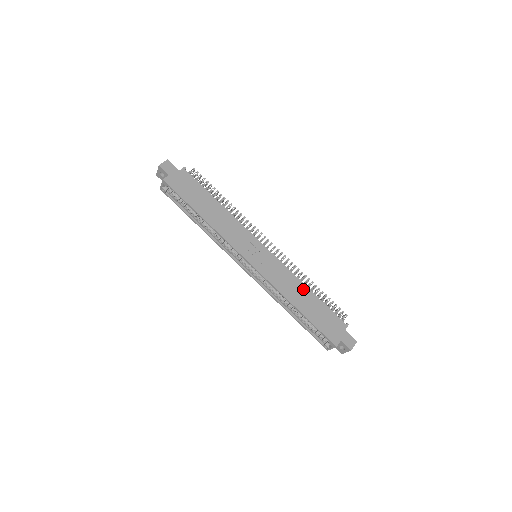
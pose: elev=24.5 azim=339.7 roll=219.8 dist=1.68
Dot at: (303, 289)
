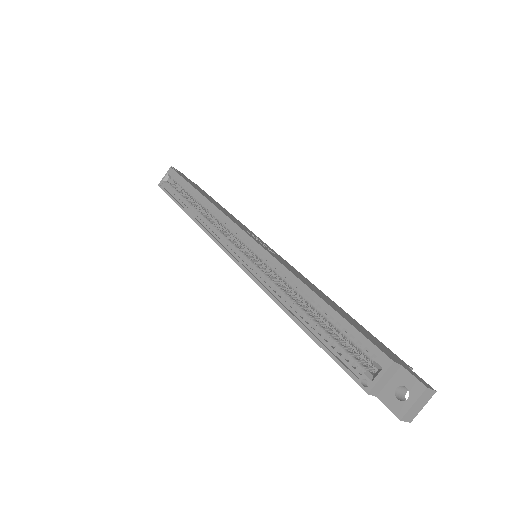
Dot at: (326, 296)
